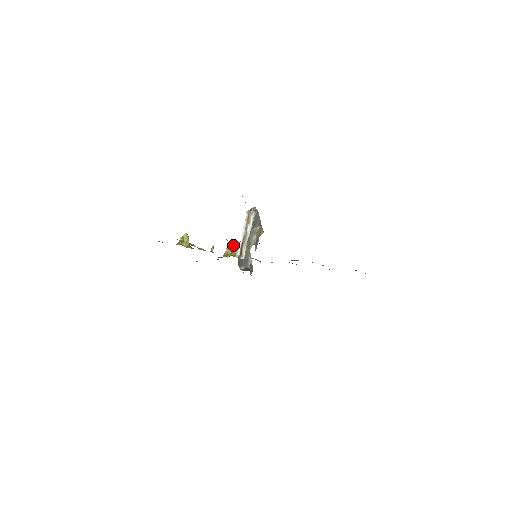
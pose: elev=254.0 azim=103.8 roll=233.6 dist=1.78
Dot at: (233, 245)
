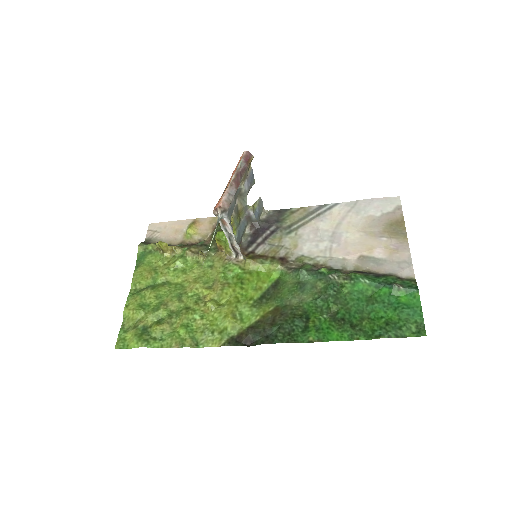
Dot at: (222, 301)
